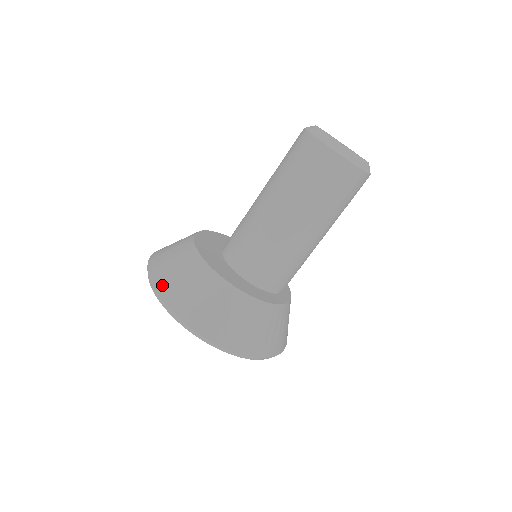
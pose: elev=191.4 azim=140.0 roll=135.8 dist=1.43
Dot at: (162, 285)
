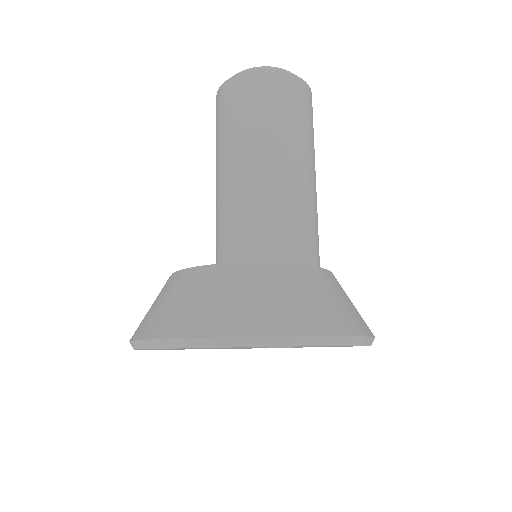
Dot at: occluded
